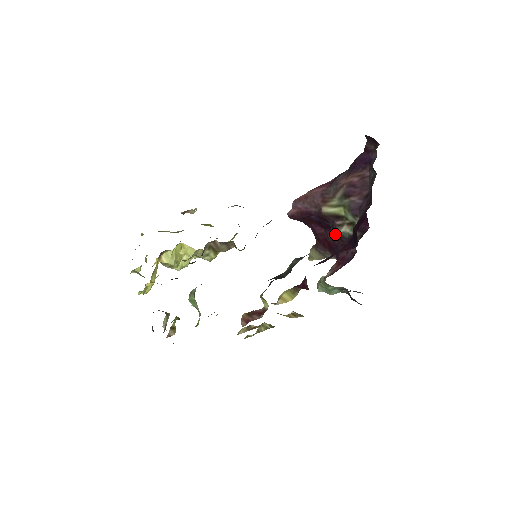
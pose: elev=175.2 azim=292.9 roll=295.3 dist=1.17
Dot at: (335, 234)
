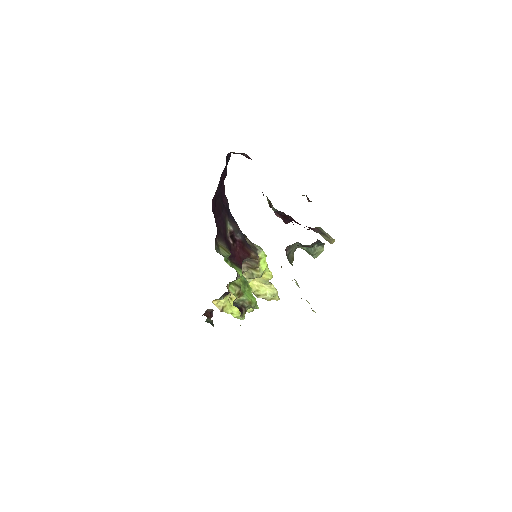
Dot at: occluded
